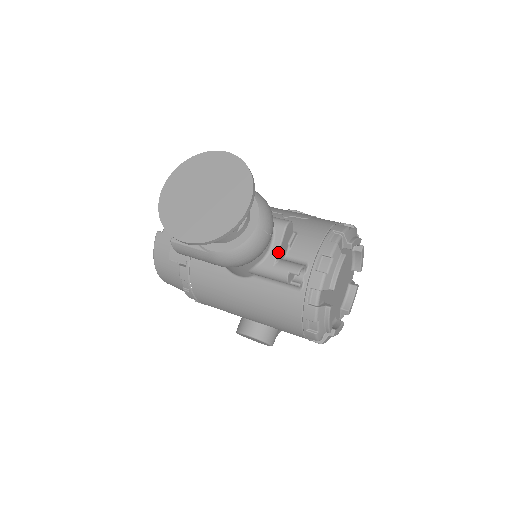
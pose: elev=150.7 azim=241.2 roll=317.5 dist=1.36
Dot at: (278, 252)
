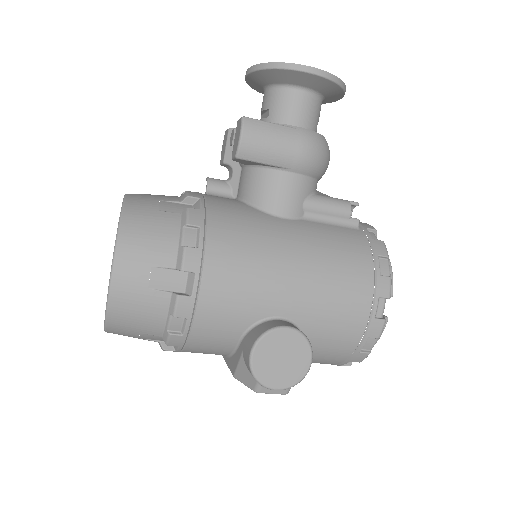
Dot at: (325, 194)
